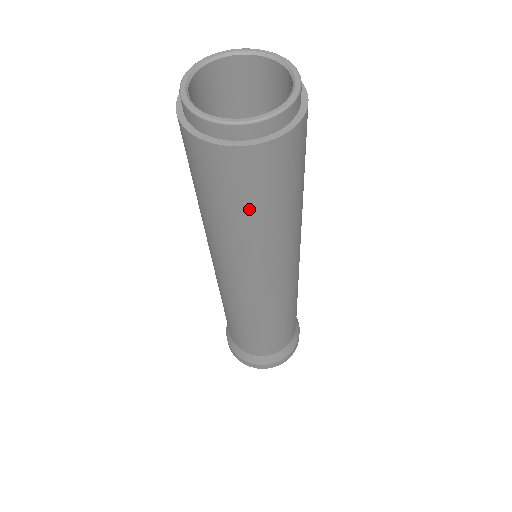
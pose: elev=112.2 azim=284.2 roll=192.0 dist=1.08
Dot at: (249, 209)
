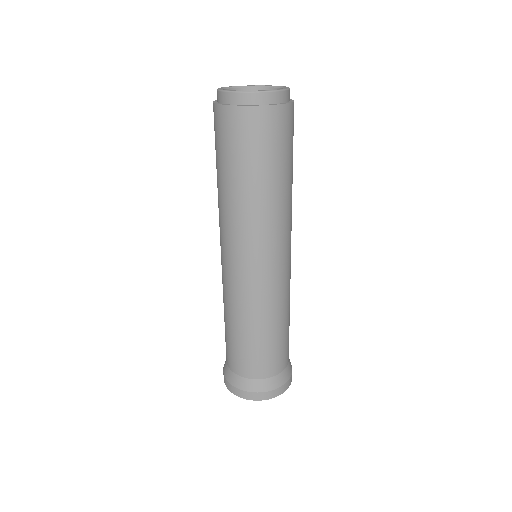
Dot at: (247, 165)
